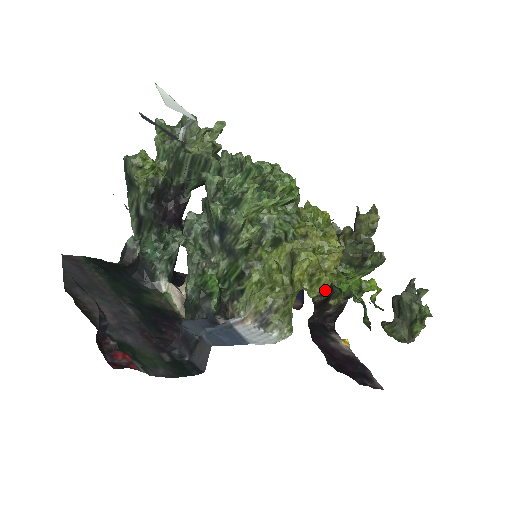
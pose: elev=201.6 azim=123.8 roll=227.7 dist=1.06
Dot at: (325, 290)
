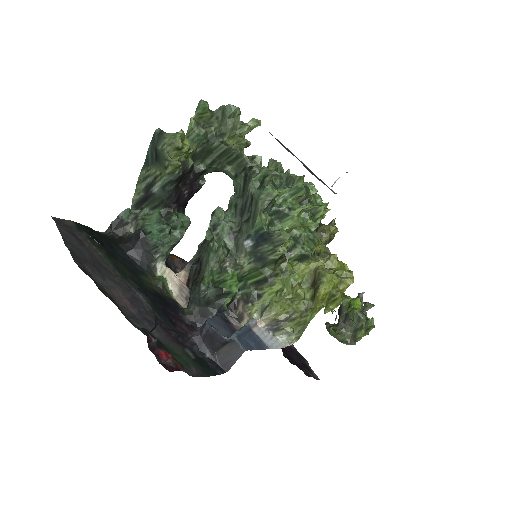
Dot at: occluded
